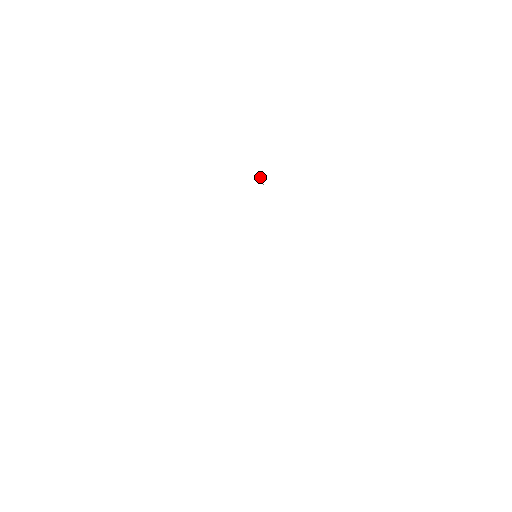
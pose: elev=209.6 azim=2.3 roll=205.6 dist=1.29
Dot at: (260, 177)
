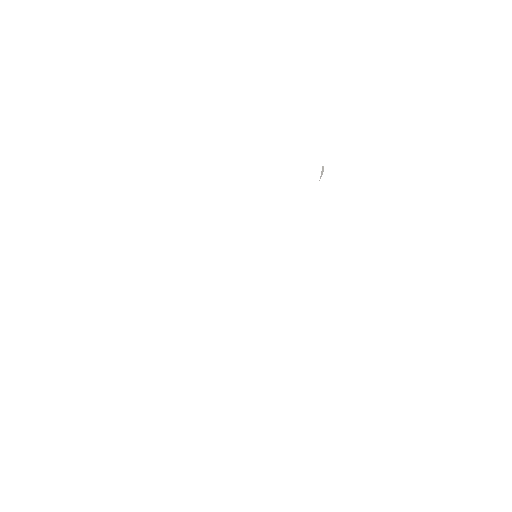
Dot at: occluded
